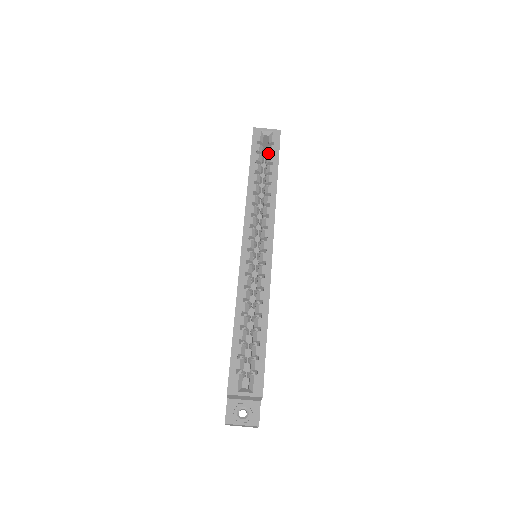
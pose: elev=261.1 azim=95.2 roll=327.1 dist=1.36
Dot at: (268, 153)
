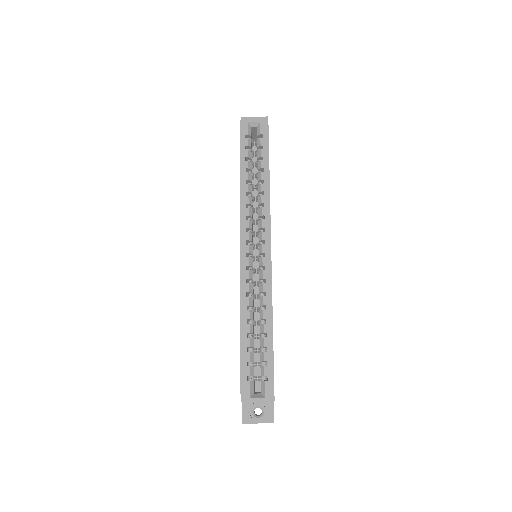
Dot at: (257, 147)
